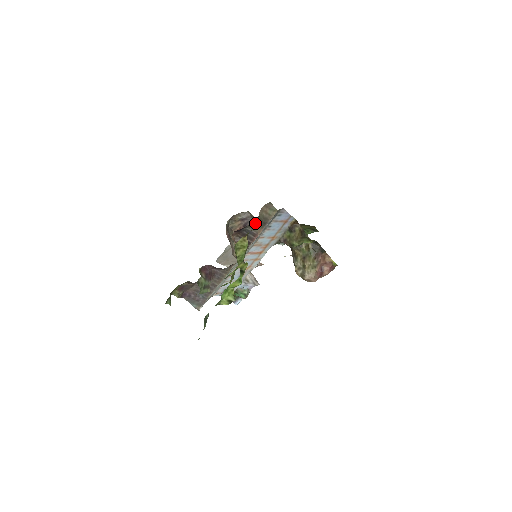
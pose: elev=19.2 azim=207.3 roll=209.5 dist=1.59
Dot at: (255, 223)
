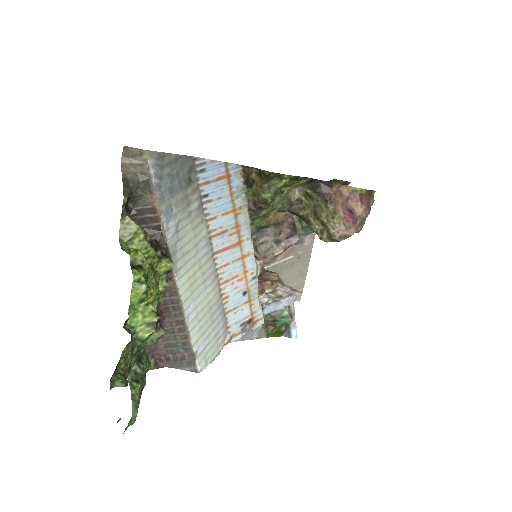
Dot at: (254, 225)
